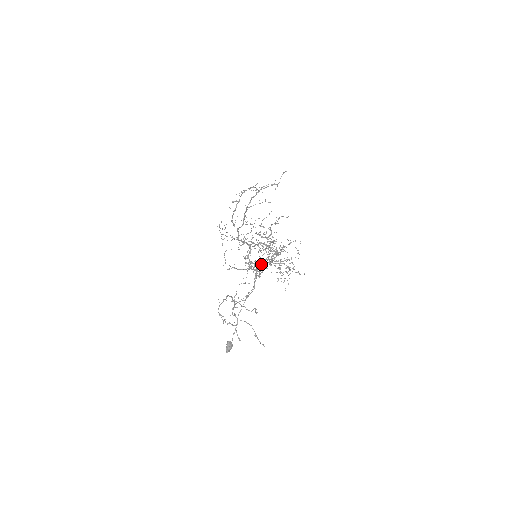
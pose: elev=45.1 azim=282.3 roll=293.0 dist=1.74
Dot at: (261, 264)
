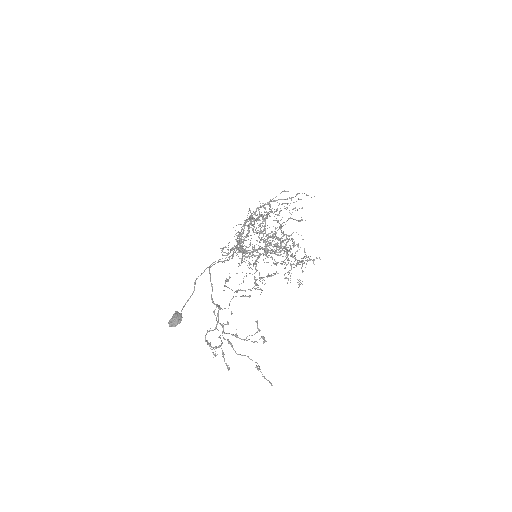
Dot at: (255, 250)
